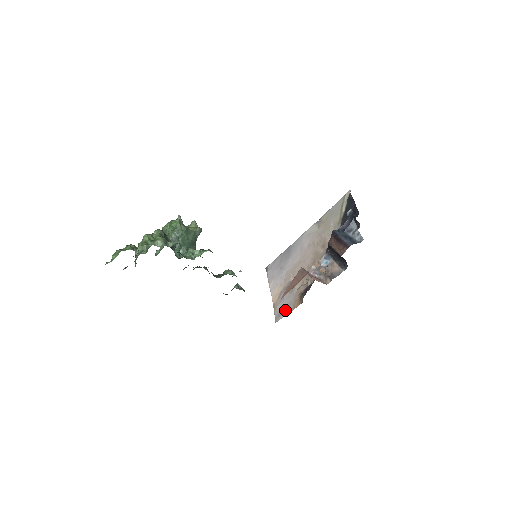
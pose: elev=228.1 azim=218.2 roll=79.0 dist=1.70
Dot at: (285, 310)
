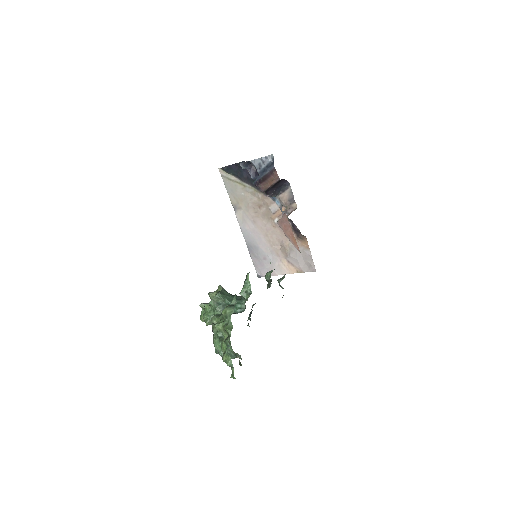
Dot at: (307, 259)
